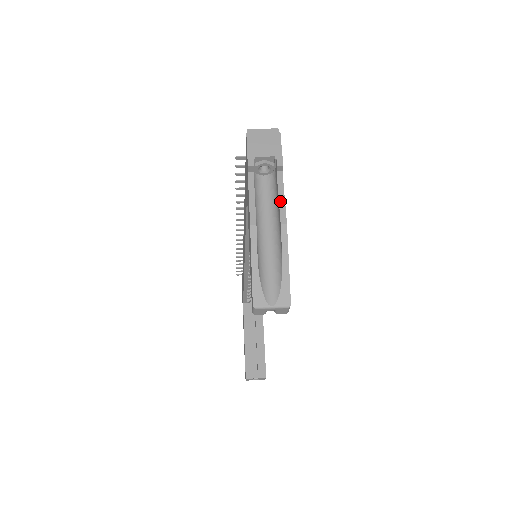
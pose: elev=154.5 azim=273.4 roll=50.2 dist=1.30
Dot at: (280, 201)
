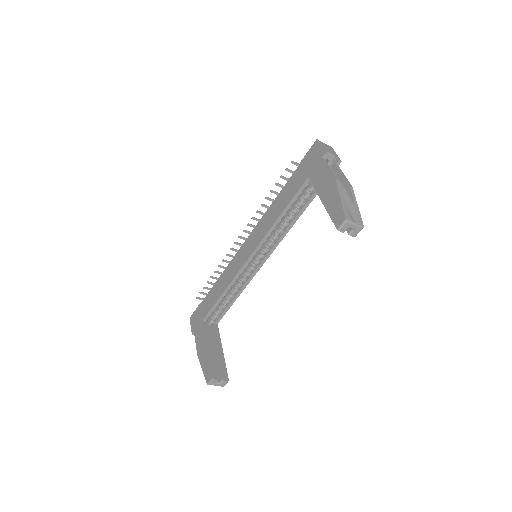
Dot at: (344, 177)
